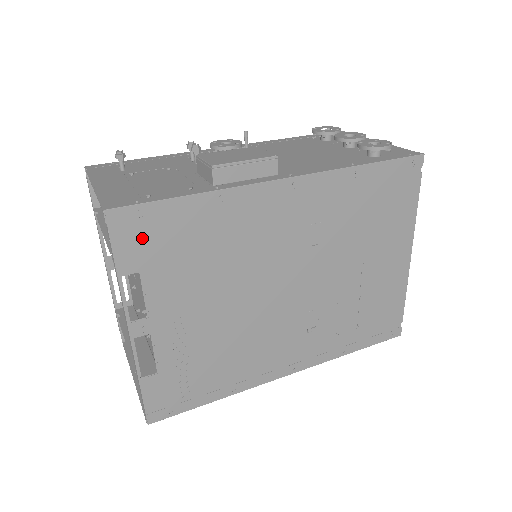
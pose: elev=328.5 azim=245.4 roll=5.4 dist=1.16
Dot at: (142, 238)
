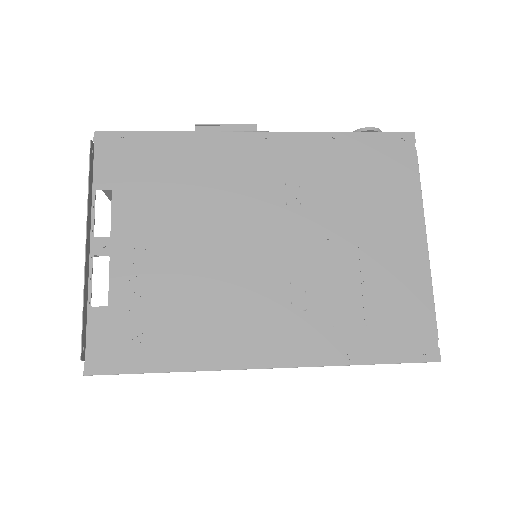
Dot at: (120, 159)
